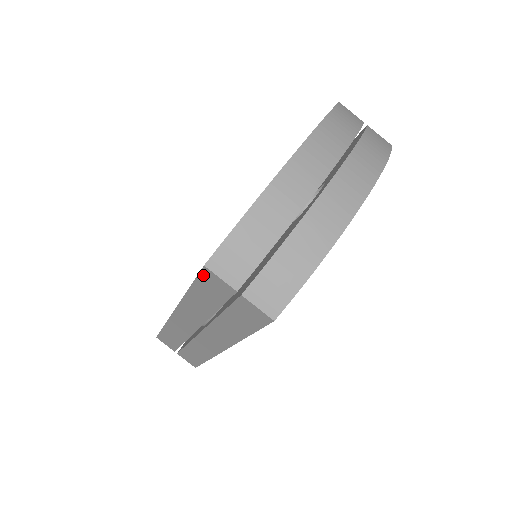
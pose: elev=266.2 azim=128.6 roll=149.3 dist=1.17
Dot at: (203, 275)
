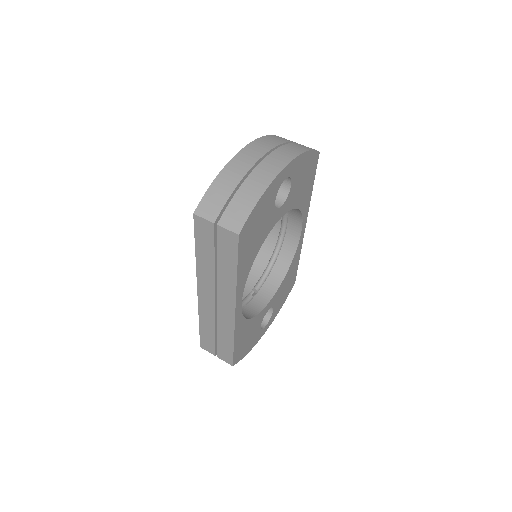
Dot at: (196, 225)
